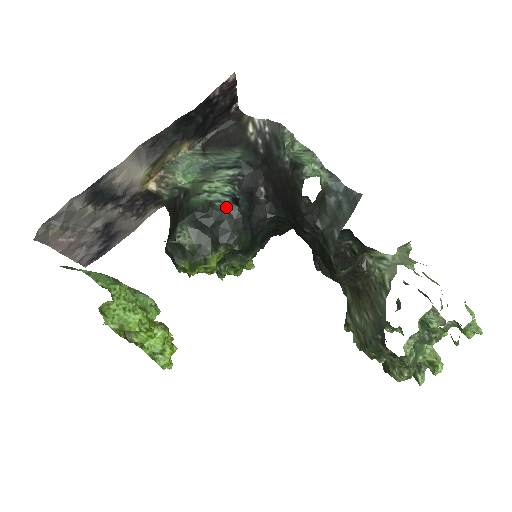
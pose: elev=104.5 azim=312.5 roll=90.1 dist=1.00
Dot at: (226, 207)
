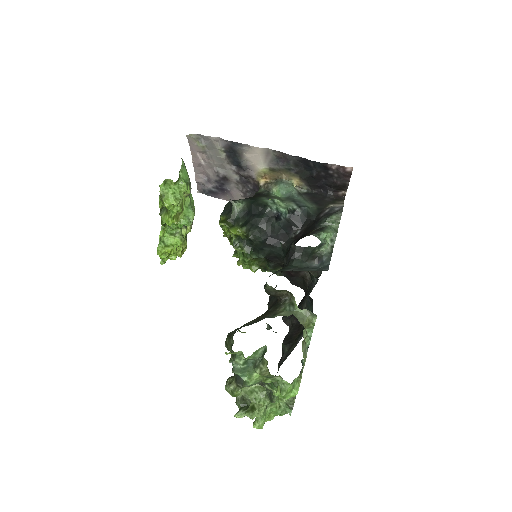
Dot at: (270, 213)
